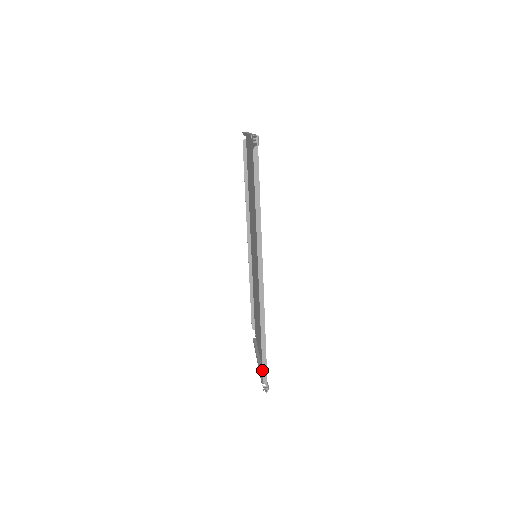
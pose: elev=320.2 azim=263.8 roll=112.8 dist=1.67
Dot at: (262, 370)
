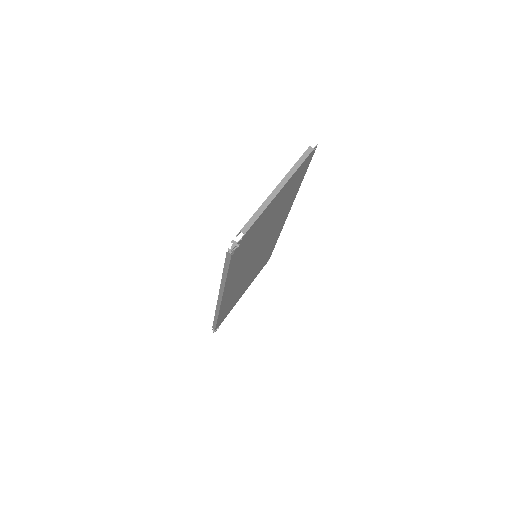
Dot at: (213, 325)
